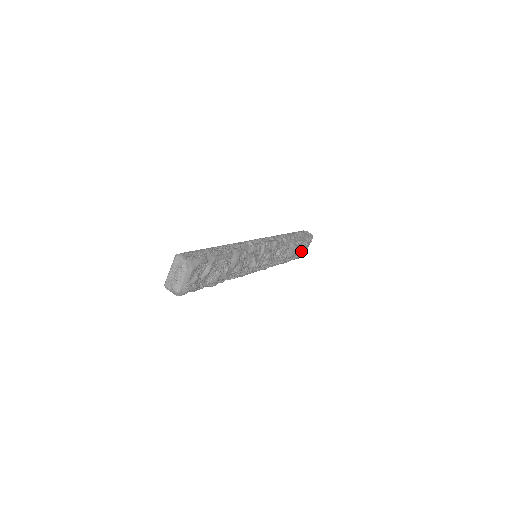
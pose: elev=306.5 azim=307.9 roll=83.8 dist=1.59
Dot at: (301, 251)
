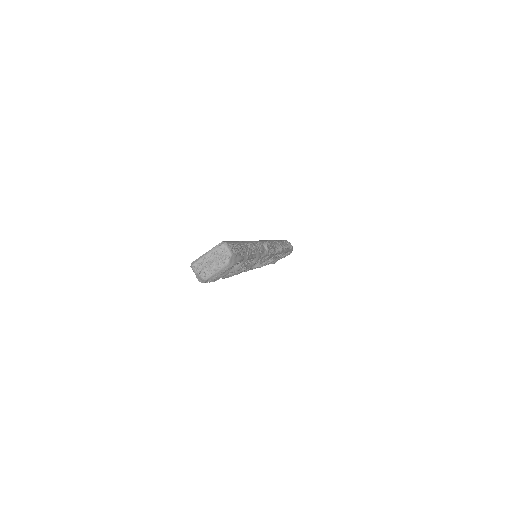
Dot at: occluded
